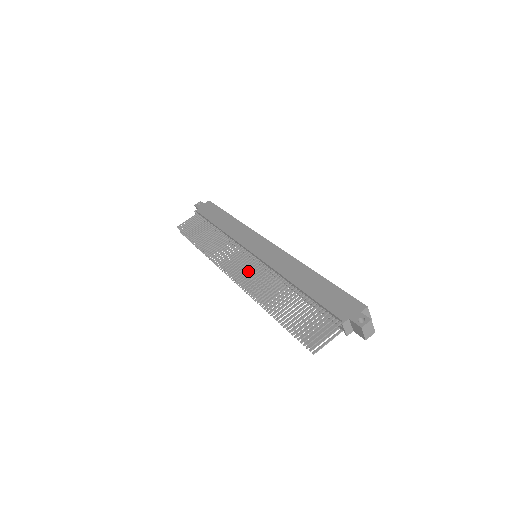
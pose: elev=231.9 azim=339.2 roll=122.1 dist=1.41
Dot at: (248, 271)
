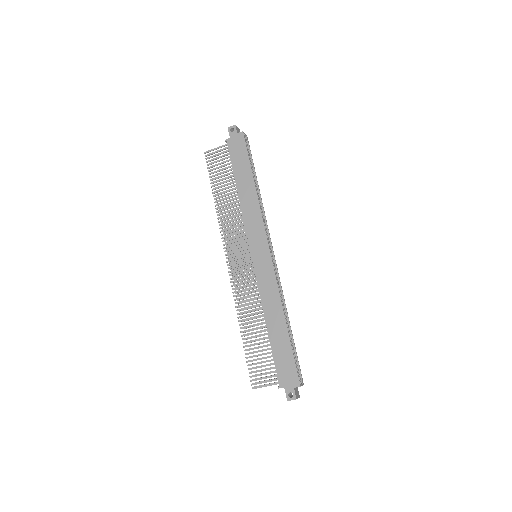
Dot at: (242, 276)
